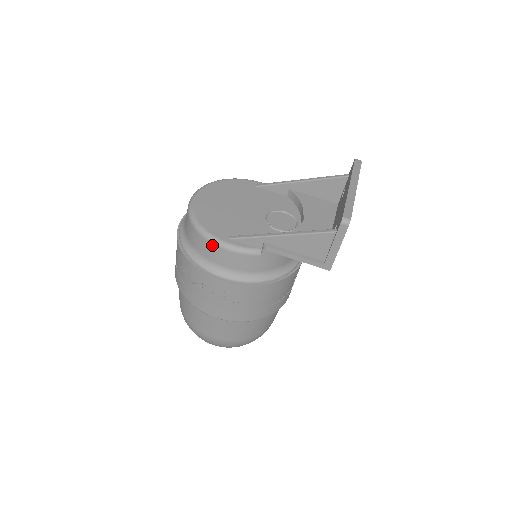
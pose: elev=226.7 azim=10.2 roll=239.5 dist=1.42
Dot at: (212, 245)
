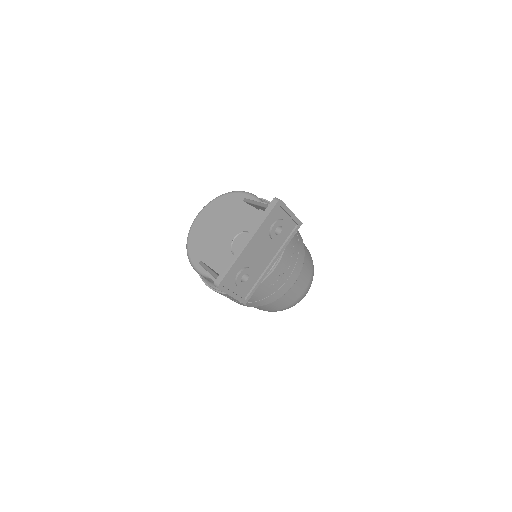
Dot at: occluded
